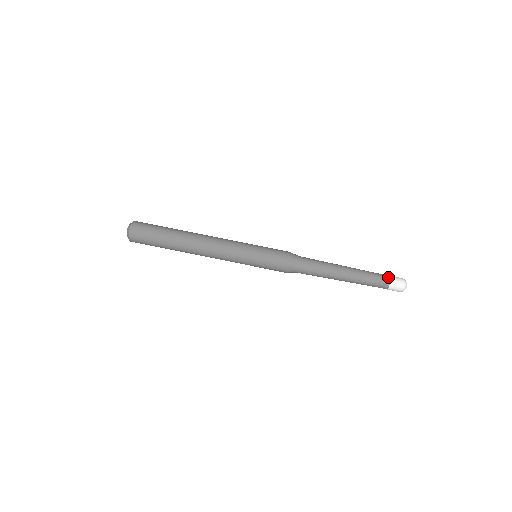
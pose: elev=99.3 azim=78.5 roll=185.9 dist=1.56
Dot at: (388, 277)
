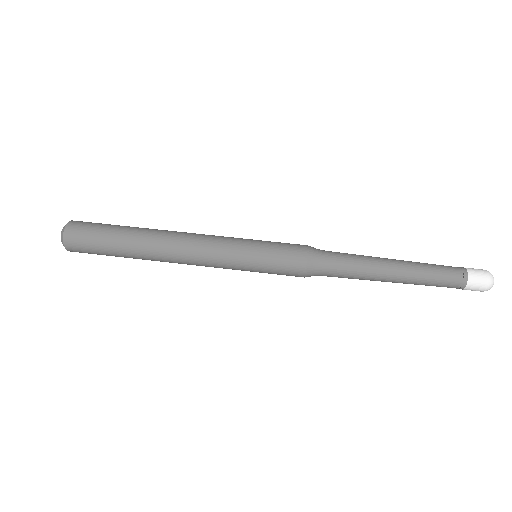
Dot at: (461, 267)
